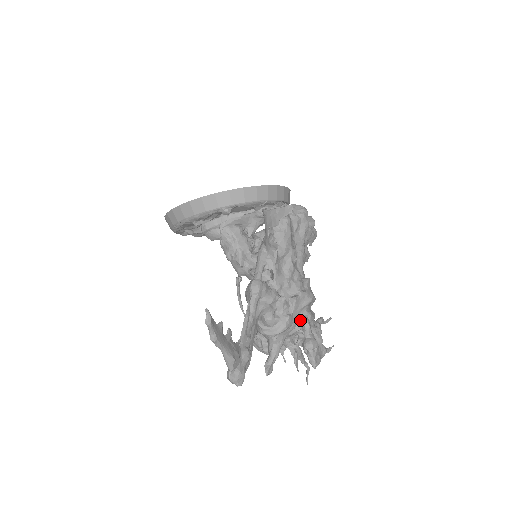
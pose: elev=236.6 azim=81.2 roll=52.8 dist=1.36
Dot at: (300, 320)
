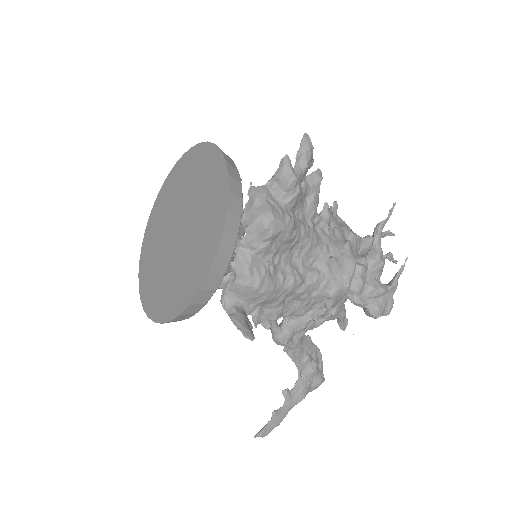
Dot at: (348, 298)
